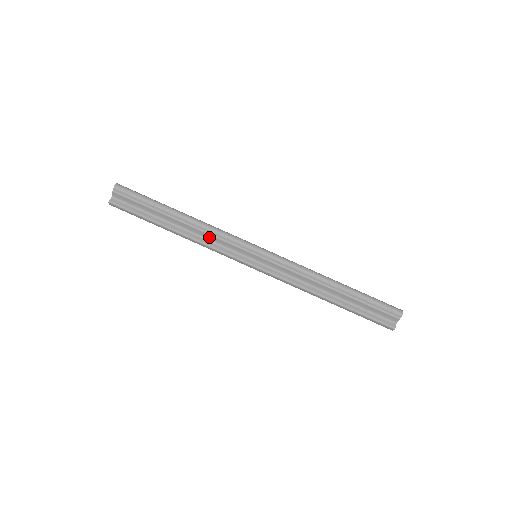
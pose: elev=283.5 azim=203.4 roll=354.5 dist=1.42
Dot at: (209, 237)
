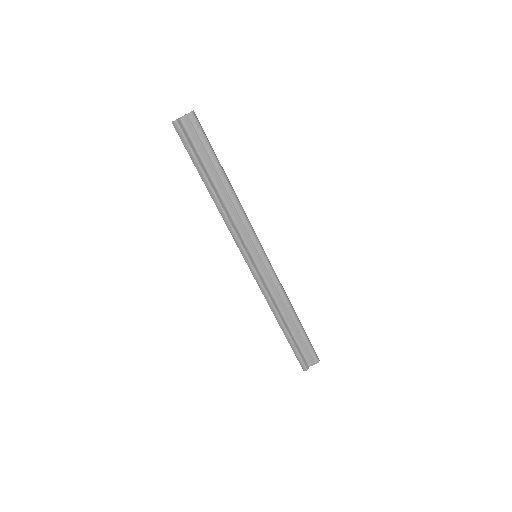
Dot at: (235, 216)
